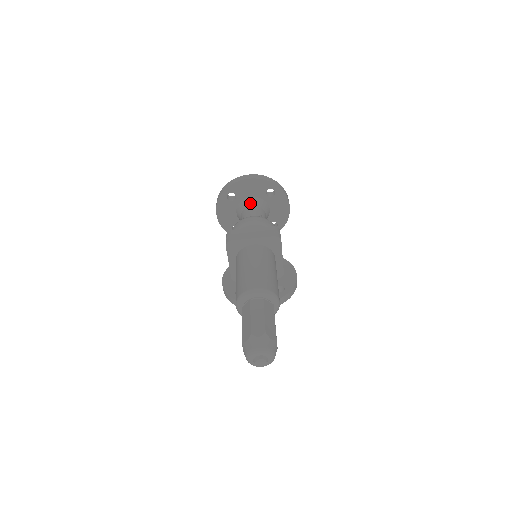
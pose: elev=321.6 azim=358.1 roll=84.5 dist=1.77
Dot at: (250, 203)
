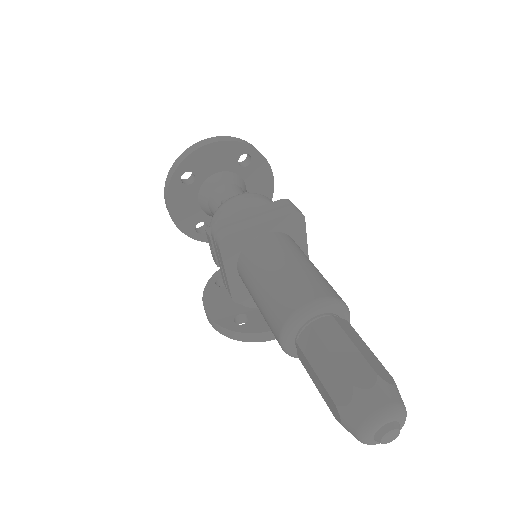
Dot at: (219, 181)
